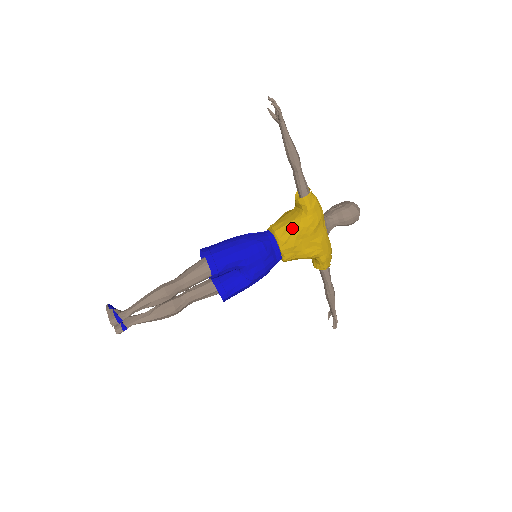
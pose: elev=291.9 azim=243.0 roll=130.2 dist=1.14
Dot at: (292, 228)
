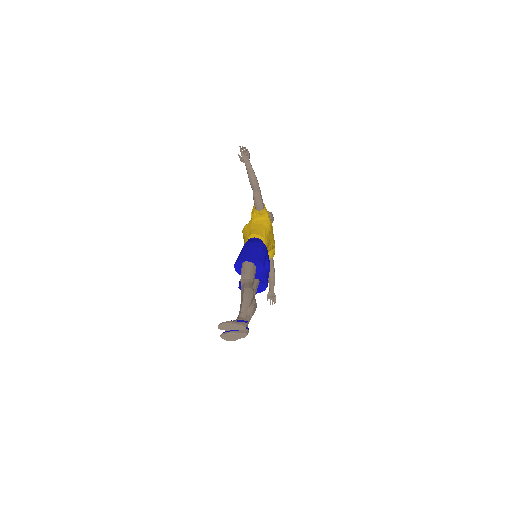
Dot at: (266, 229)
